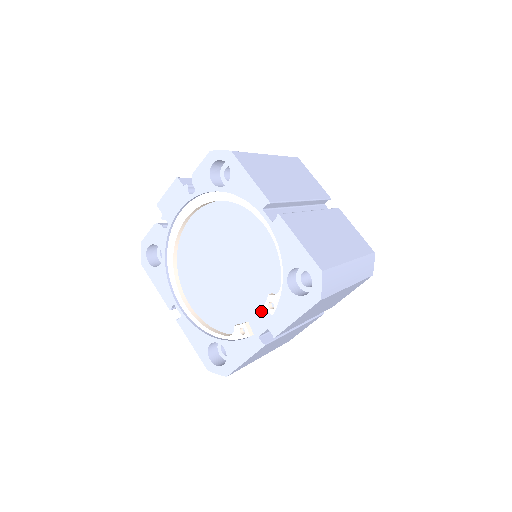
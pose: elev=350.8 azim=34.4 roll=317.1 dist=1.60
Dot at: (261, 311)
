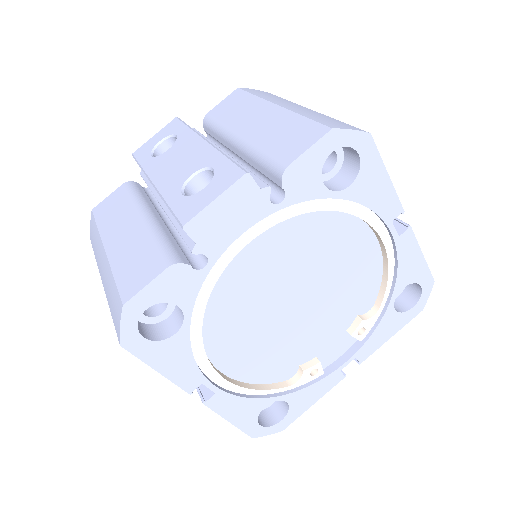
Dot at: (338, 339)
